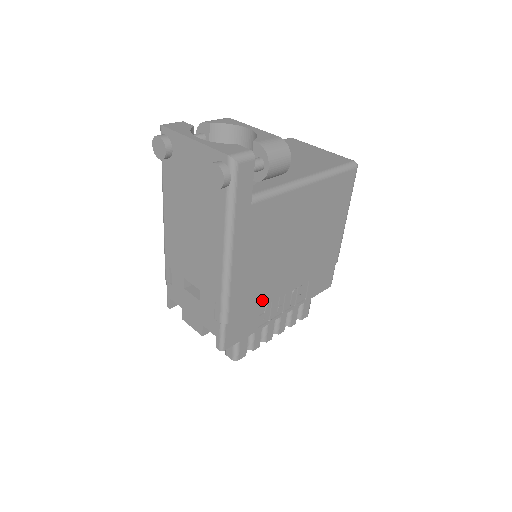
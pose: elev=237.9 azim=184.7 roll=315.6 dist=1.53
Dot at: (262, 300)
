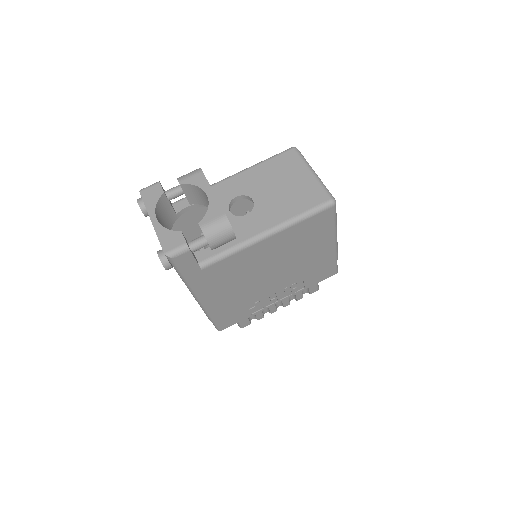
Dot at: (247, 303)
